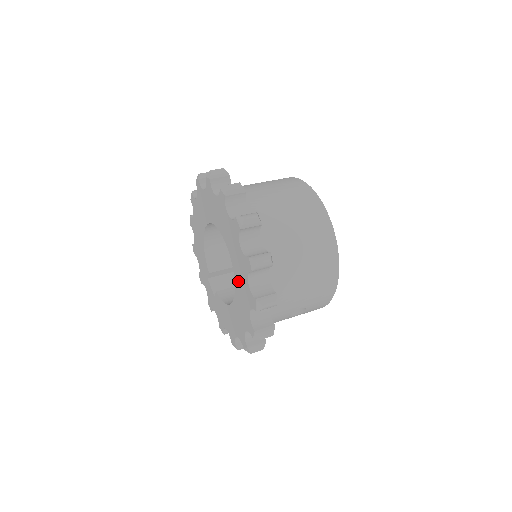
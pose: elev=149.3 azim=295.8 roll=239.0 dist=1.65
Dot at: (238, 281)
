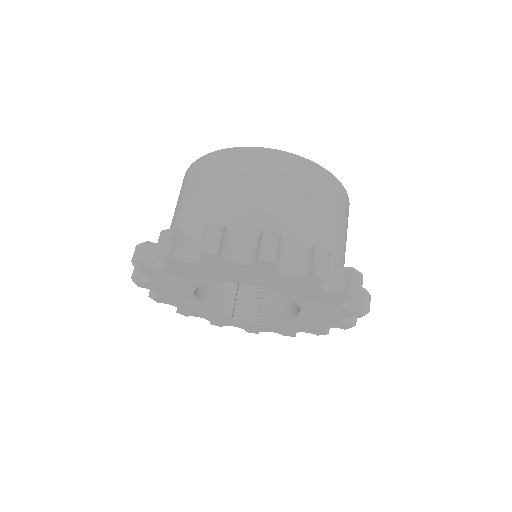
Dot at: (301, 298)
